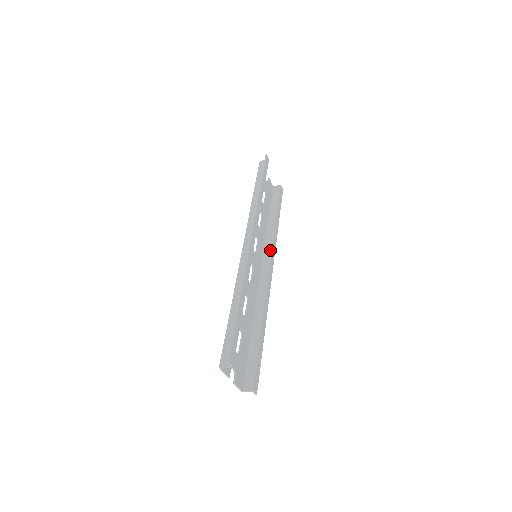
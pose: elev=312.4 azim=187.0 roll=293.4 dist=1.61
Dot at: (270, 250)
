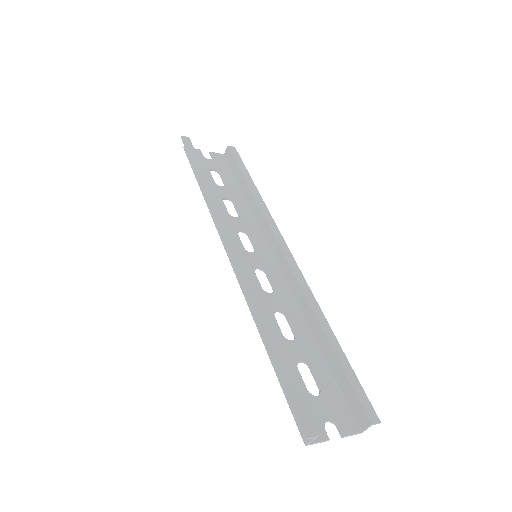
Dot at: (269, 230)
